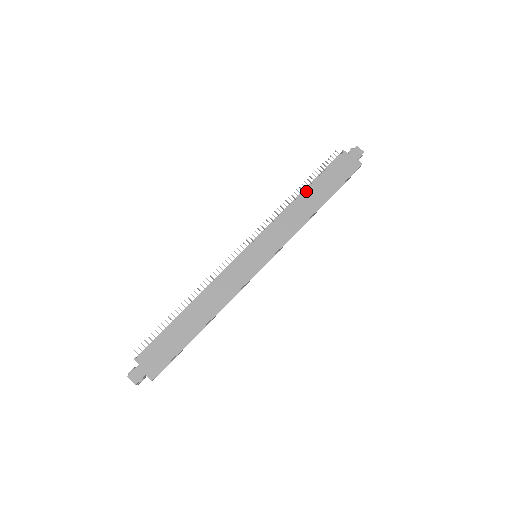
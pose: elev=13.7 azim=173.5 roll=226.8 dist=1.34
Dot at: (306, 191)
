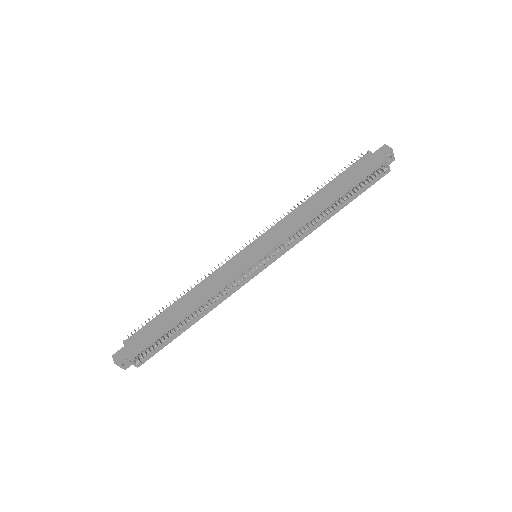
Dot at: (318, 192)
